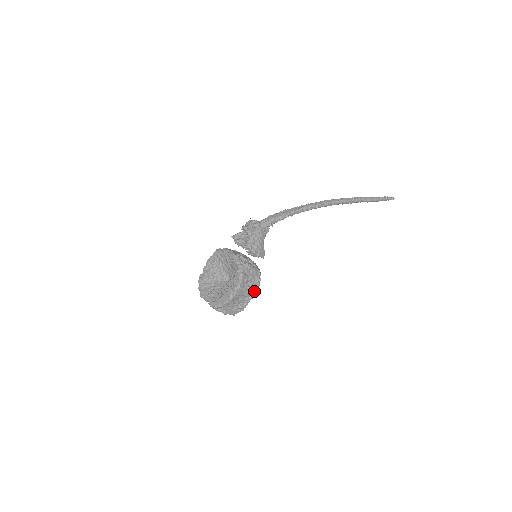
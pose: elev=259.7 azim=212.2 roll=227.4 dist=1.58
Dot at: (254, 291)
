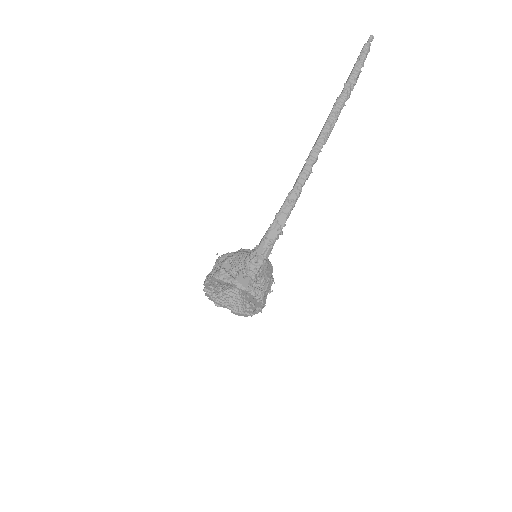
Dot at: occluded
